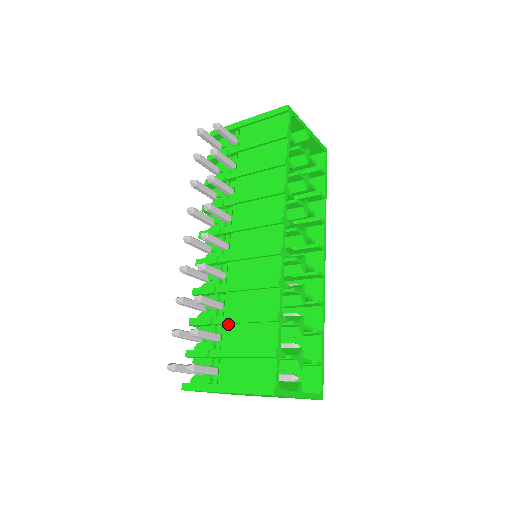
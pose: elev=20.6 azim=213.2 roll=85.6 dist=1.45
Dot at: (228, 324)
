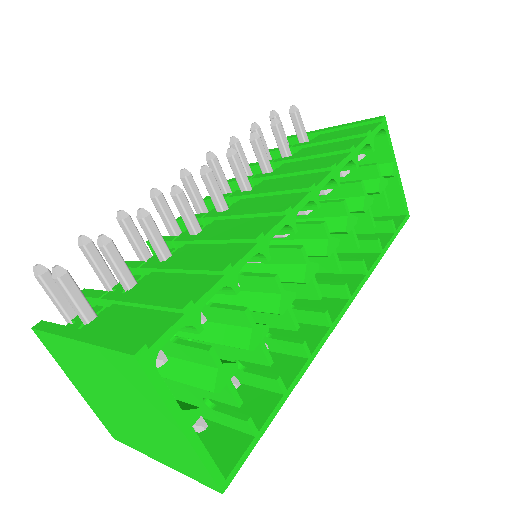
Dot at: (158, 272)
